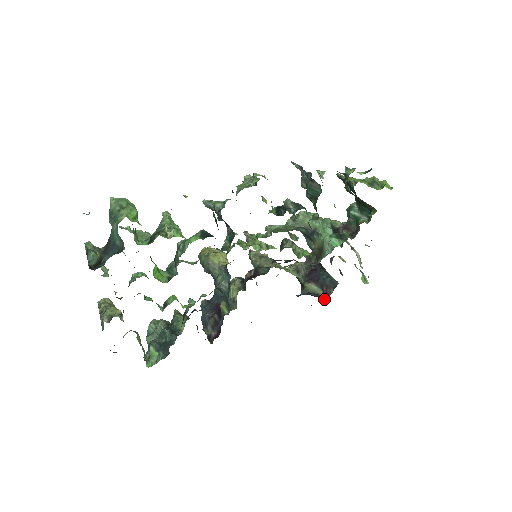
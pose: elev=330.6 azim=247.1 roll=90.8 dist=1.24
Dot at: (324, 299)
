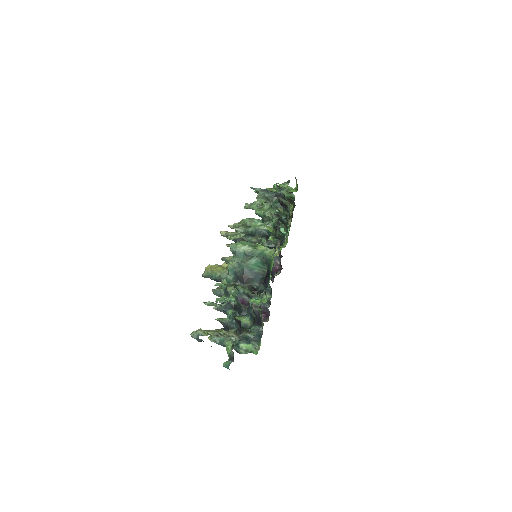
Dot at: (277, 269)
